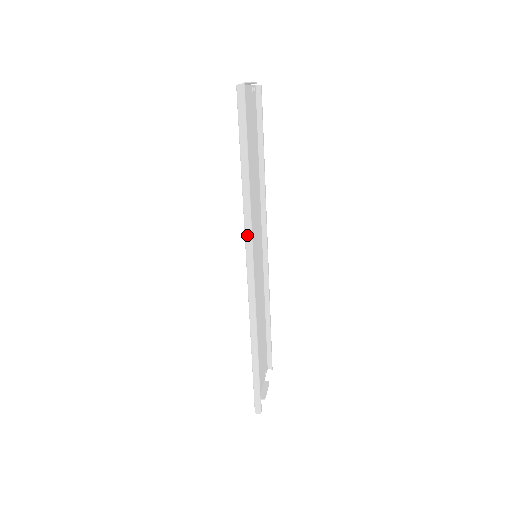
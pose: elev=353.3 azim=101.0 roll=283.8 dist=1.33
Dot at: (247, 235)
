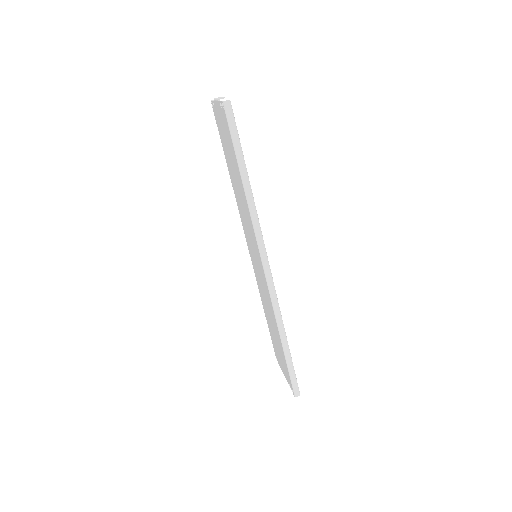
Dot at: (258, 237)
